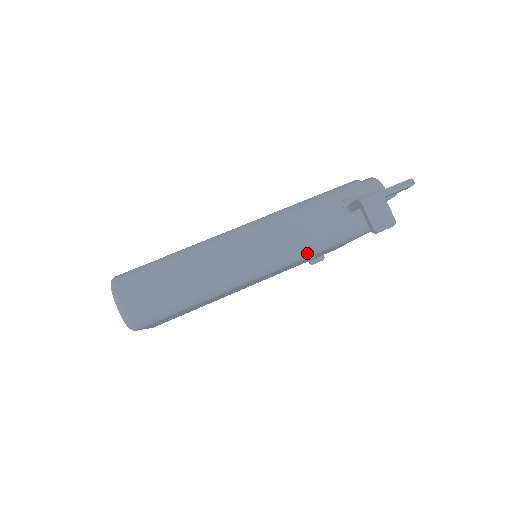
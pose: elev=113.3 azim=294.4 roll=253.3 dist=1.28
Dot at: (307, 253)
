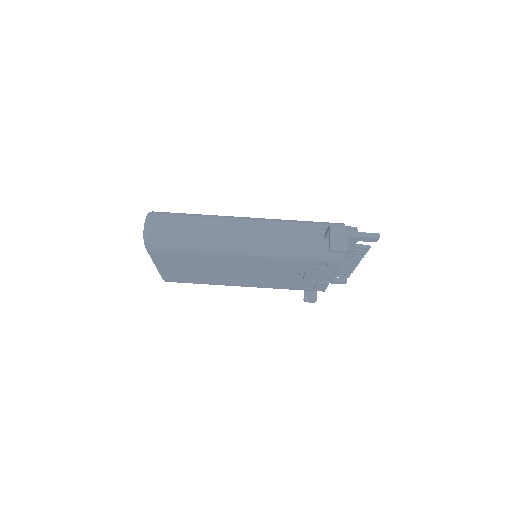
Dot at: (283, 252)
